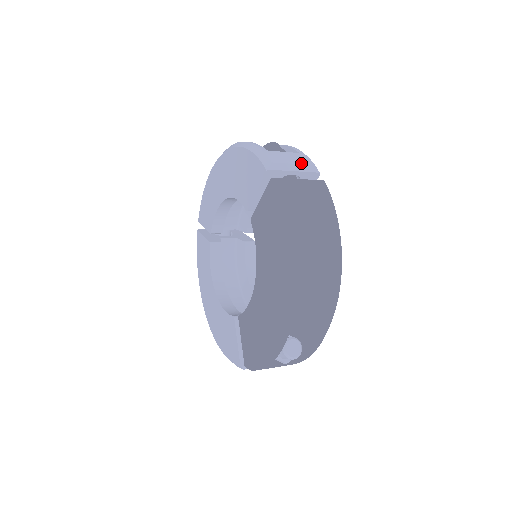
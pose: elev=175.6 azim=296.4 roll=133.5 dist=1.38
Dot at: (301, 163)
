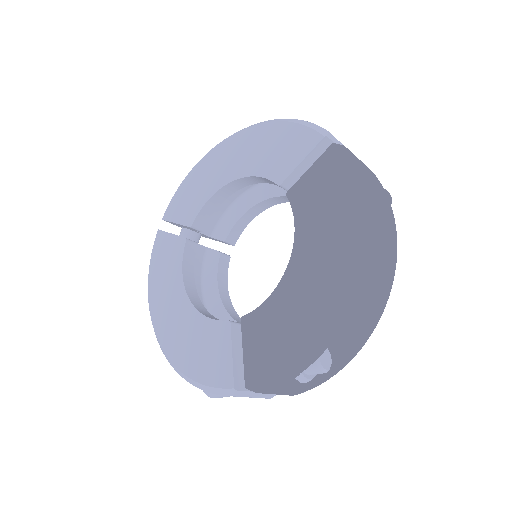
Dot at: occluded
